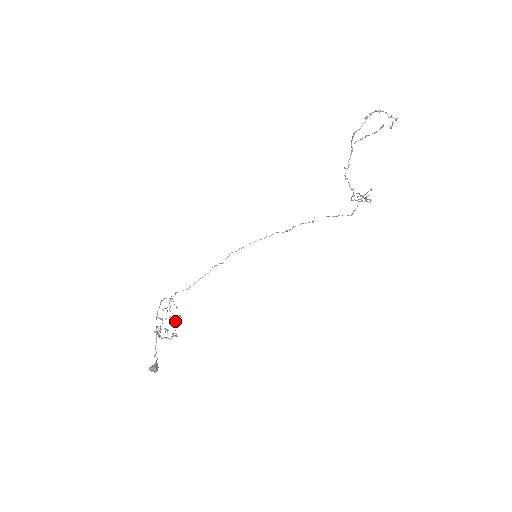
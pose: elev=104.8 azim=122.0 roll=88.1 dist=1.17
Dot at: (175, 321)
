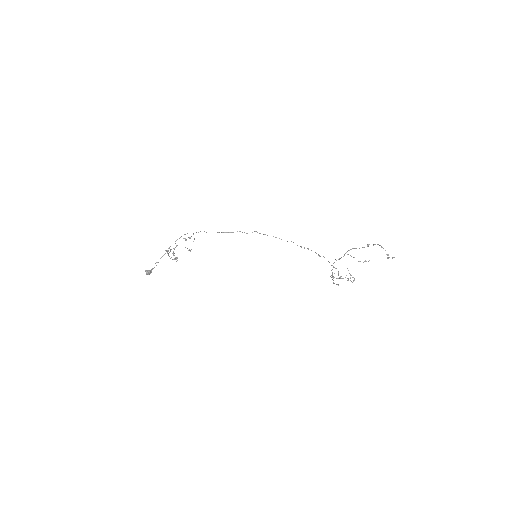
Dot at: occluded
